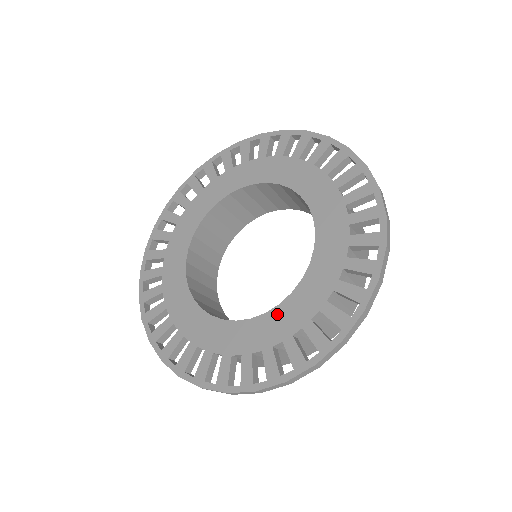
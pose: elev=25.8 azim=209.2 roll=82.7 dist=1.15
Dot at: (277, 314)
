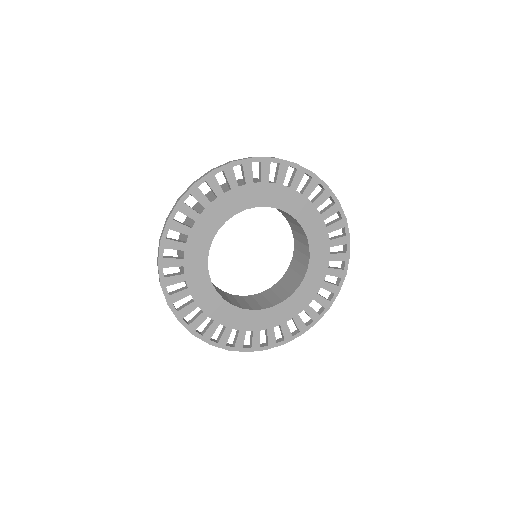
Dot at: (237, 312)
